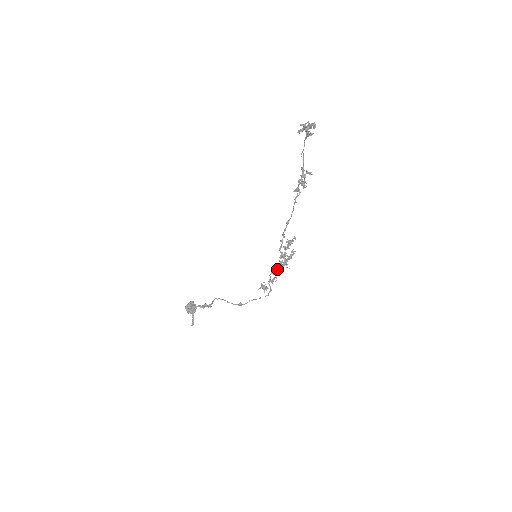
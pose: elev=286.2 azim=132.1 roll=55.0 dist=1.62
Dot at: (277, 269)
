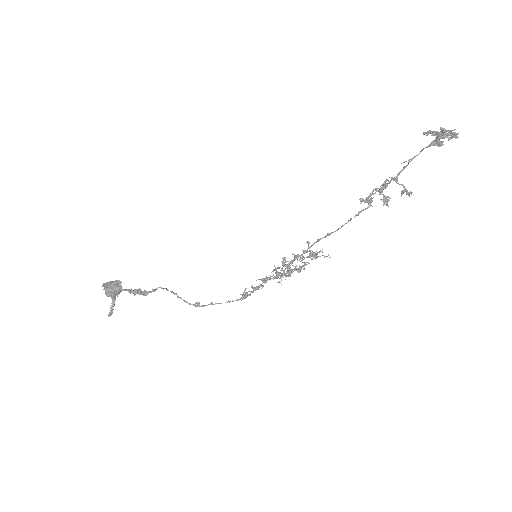
Dot at: (273, 278)
